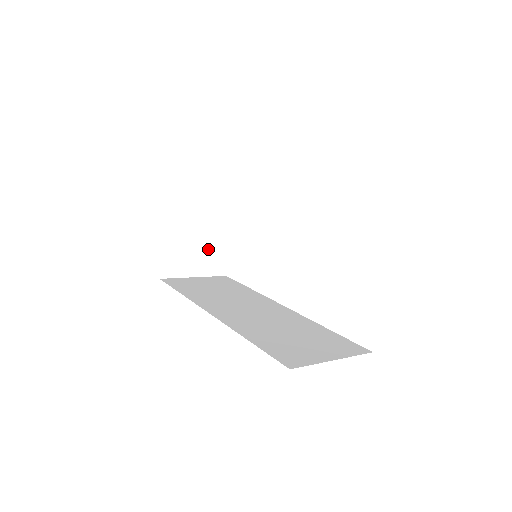
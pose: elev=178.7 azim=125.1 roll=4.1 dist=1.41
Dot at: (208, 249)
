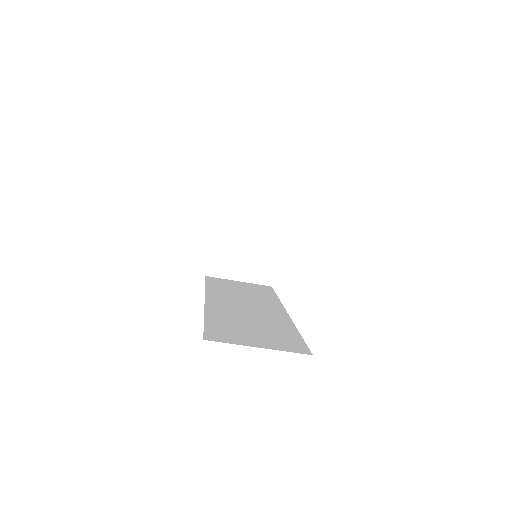
Dot at: (255, 258)
